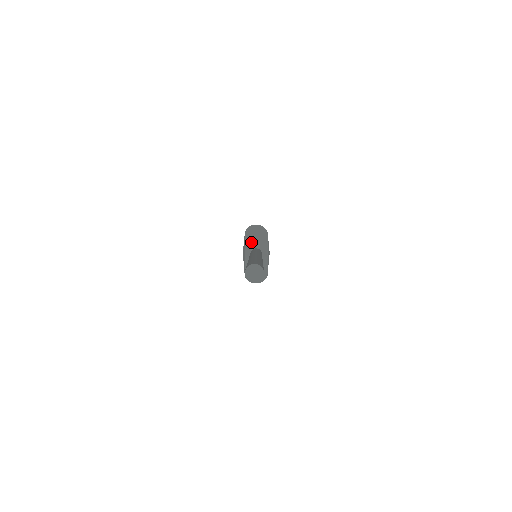
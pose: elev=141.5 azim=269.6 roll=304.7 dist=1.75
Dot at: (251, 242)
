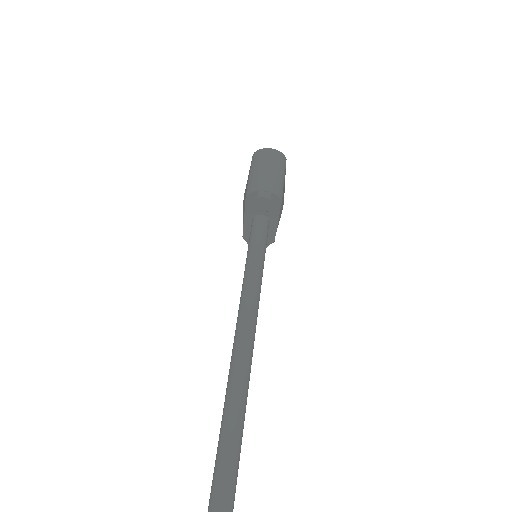
Dot at: (254, 208)
